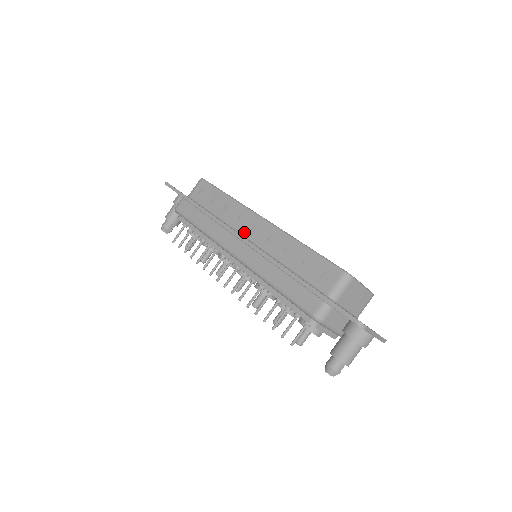
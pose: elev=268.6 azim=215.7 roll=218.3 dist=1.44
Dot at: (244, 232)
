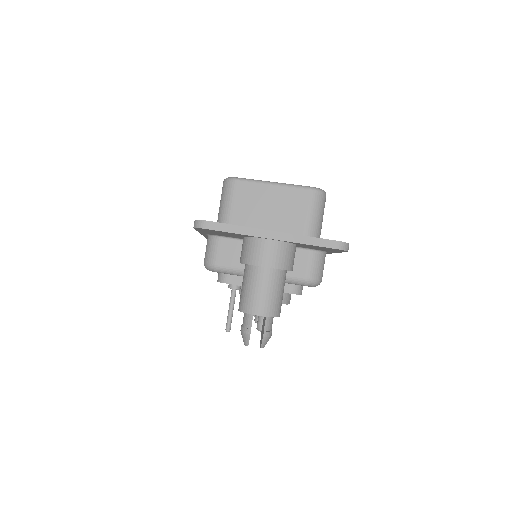
Dot at: occluded
